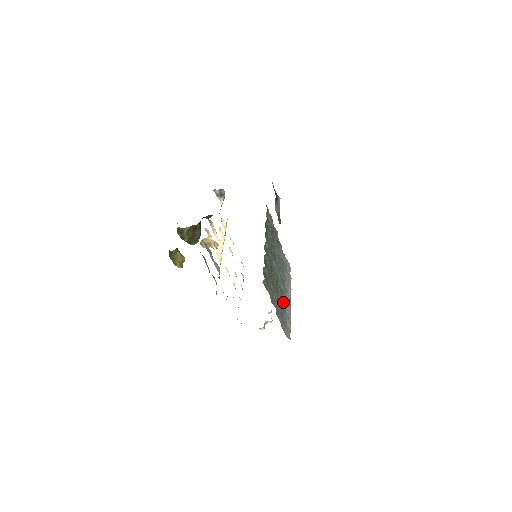
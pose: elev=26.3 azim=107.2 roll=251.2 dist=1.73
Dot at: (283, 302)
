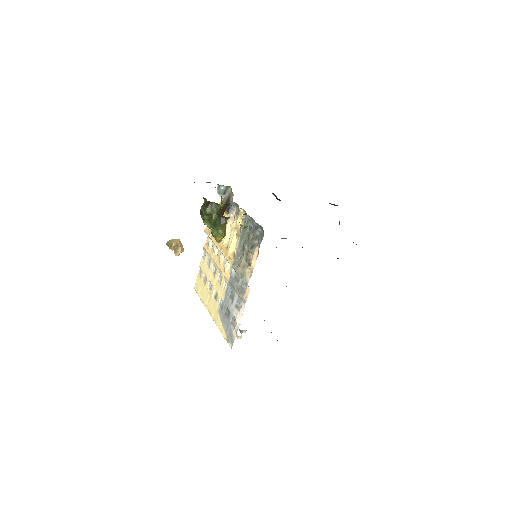
Dot at: occluded
